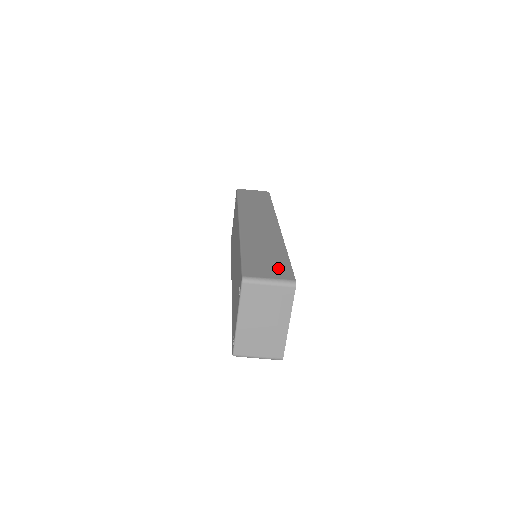
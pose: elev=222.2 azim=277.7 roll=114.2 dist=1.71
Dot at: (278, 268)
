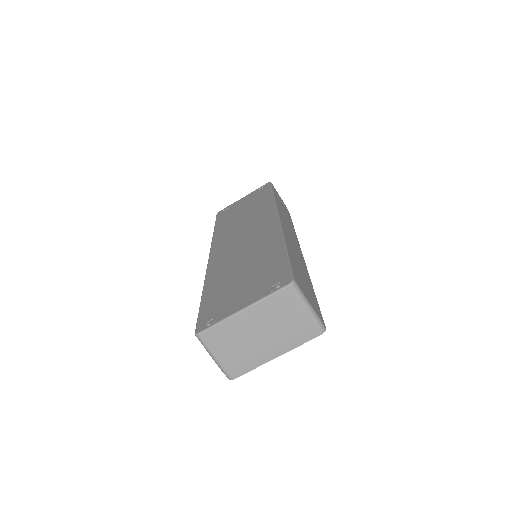
Dot at: (314, 300)
